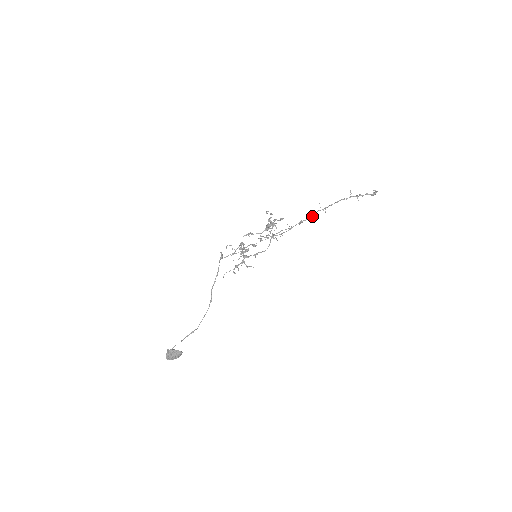
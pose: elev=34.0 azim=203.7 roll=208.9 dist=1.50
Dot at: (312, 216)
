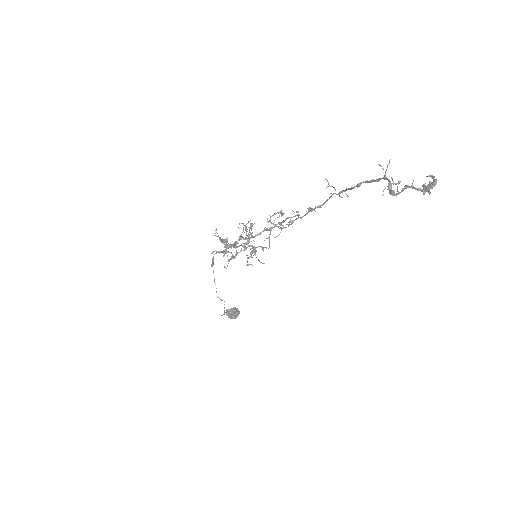
Dot at: (322, 204)
